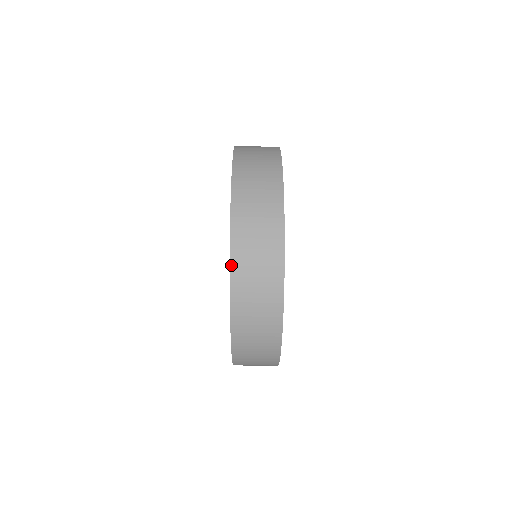
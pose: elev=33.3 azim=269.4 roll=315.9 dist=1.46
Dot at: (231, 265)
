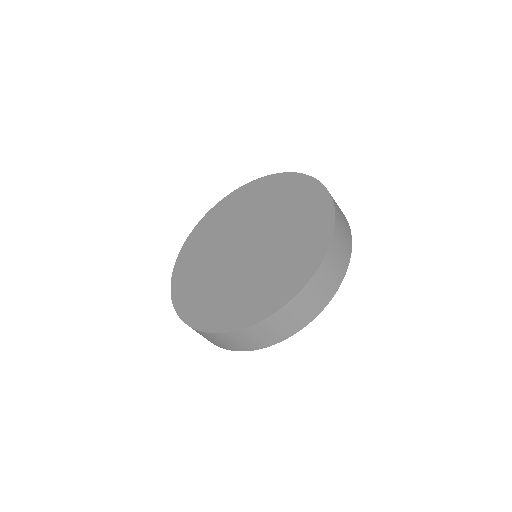
Dot at: (335, 224)
